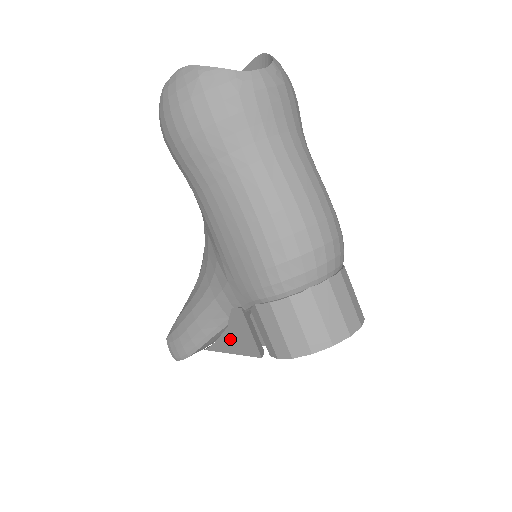
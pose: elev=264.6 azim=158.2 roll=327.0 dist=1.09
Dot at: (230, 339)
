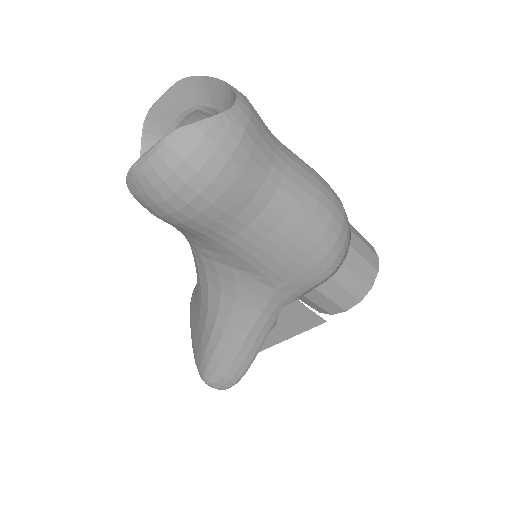
Dot at: (280, 332)
